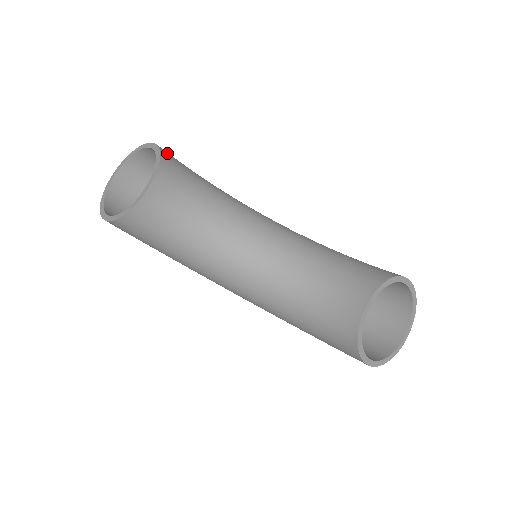
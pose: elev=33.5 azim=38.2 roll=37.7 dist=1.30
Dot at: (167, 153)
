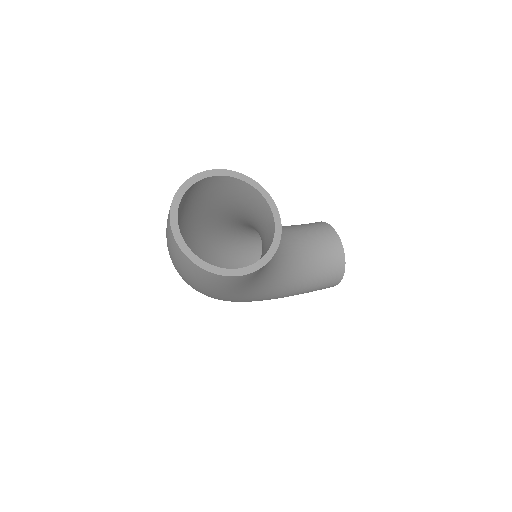
Dot at: occluded
